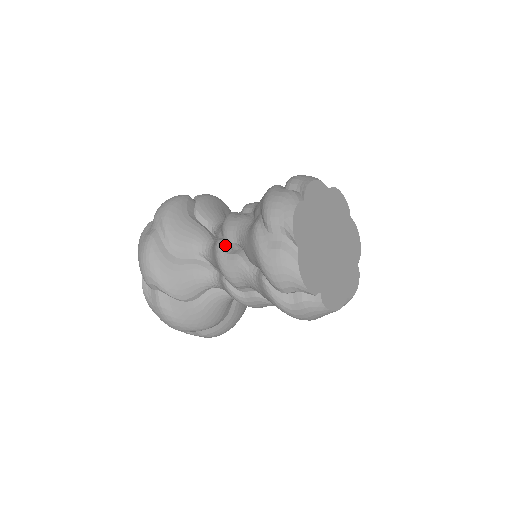
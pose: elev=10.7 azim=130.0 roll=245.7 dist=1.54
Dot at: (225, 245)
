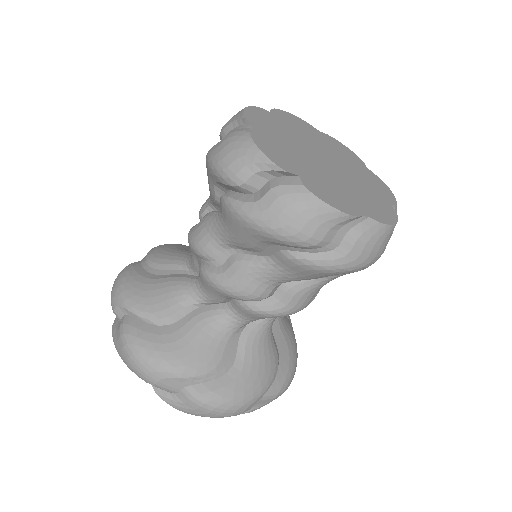
Dot at: occluded
